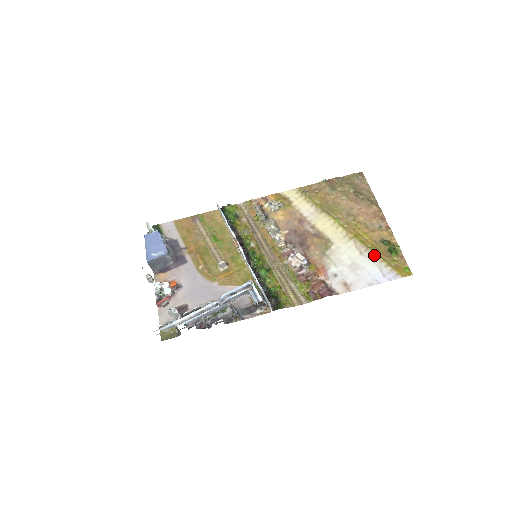
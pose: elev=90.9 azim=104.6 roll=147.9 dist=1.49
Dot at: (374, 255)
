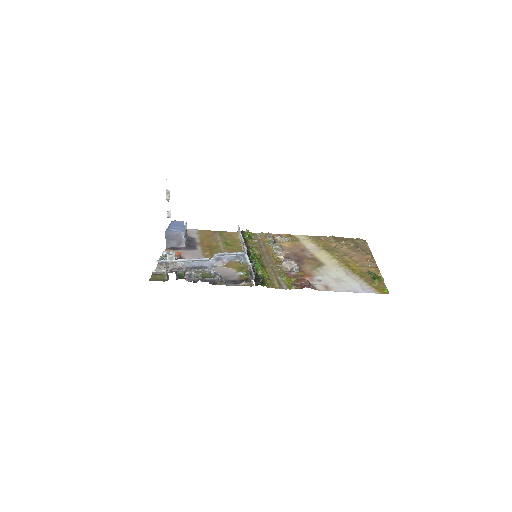
Dot at: (359, 277)
